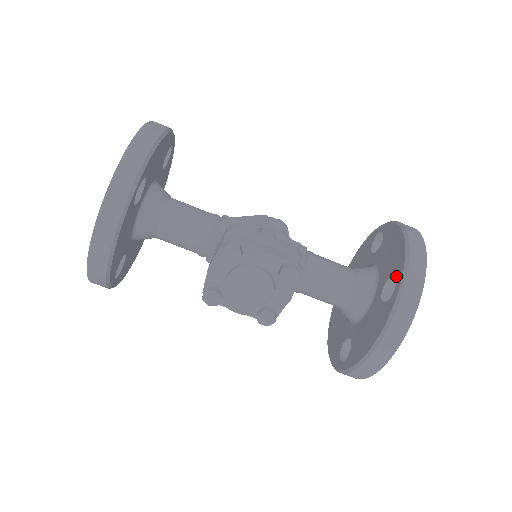
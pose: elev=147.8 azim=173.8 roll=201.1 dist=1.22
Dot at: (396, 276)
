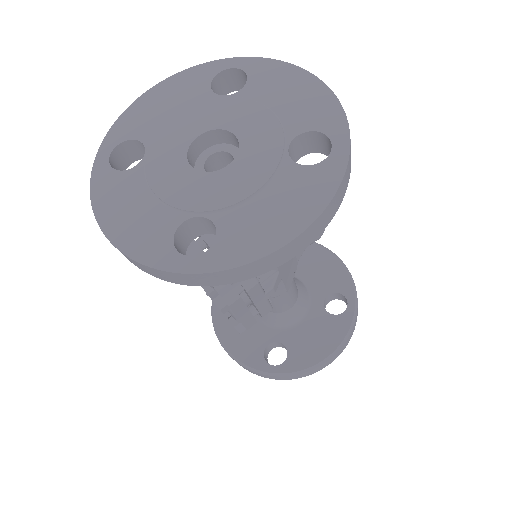
Dot at: (285, 363)
